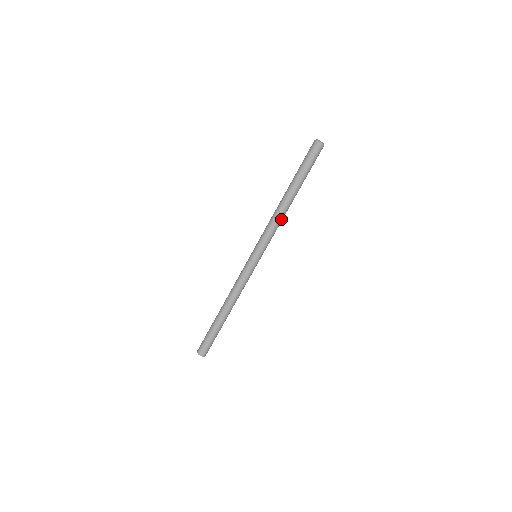
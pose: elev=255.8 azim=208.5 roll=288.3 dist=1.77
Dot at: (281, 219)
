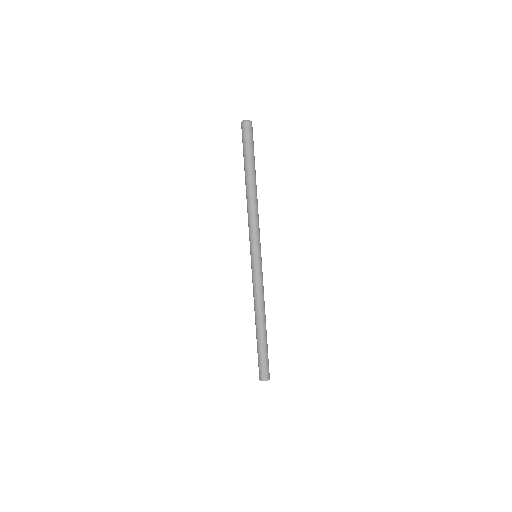
Dot at: (257, 208)
